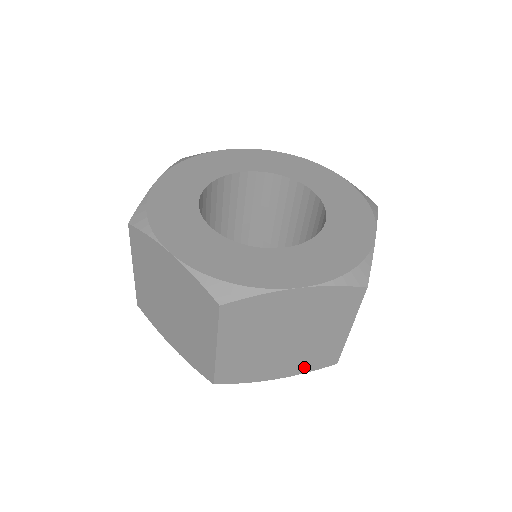
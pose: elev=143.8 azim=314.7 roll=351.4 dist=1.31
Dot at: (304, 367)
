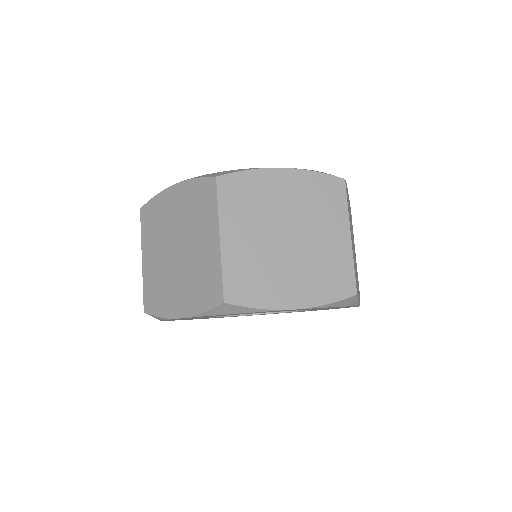
Dot at: (321, 293)
